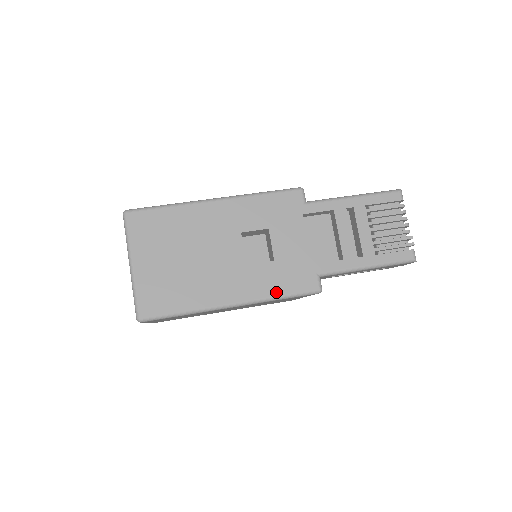
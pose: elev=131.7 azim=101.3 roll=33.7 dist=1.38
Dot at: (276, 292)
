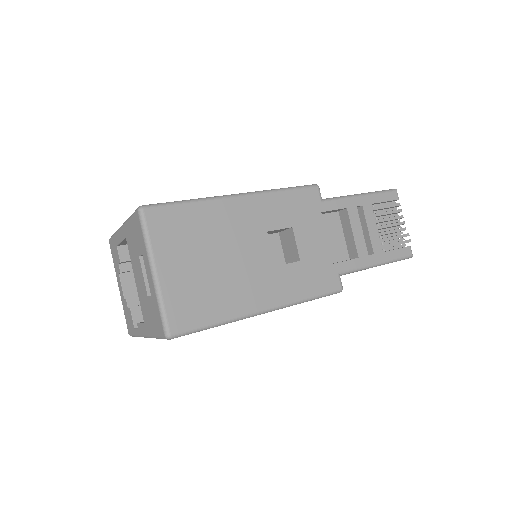
Dot at: (305, 294)
